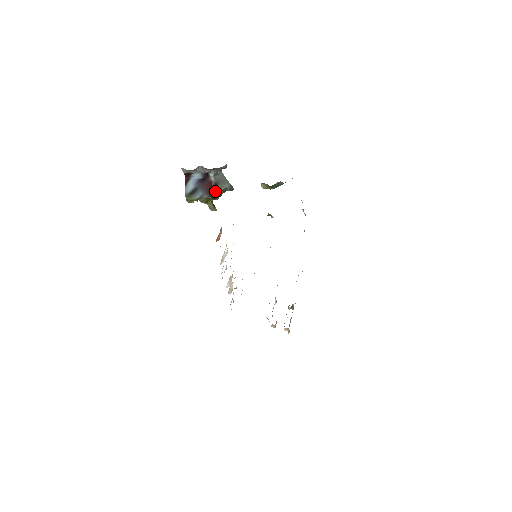
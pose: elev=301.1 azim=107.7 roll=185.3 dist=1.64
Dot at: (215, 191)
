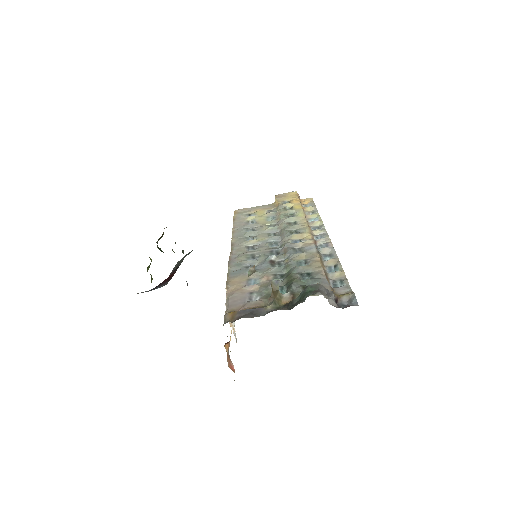
Dot at: (176, 269)
